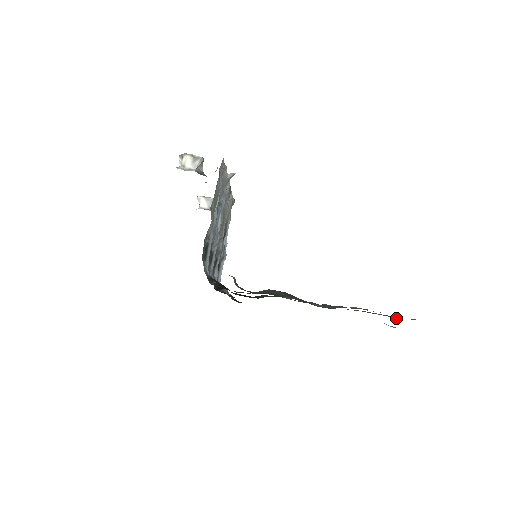
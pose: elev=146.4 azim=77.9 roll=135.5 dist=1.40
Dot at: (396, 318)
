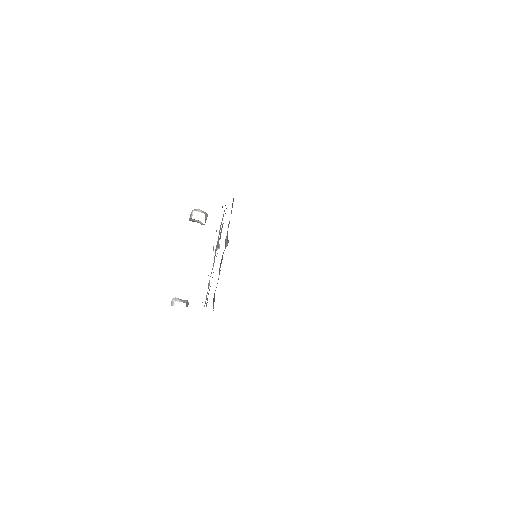
Dot at: occluded
